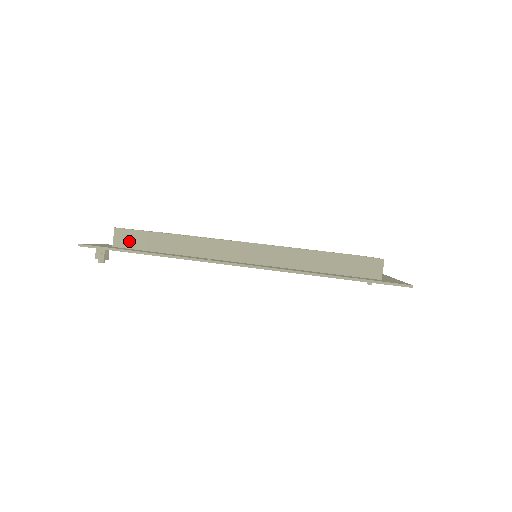
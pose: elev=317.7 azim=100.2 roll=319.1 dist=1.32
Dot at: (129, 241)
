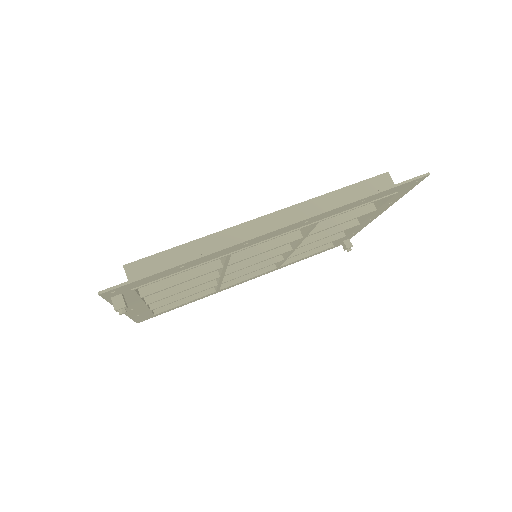
Dot at: (147, 271)
